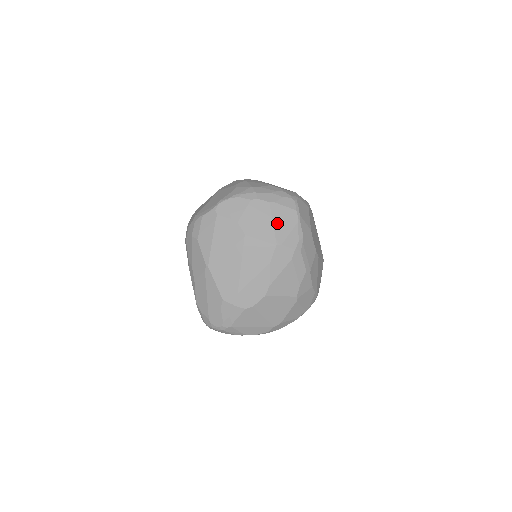
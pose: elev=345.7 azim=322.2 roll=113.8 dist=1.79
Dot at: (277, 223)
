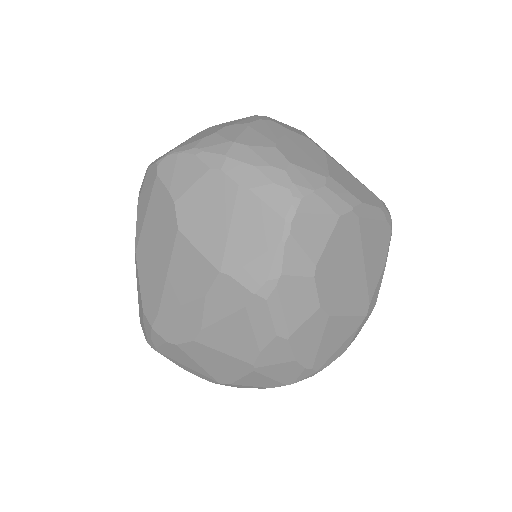
Dot at: (237, 231)
